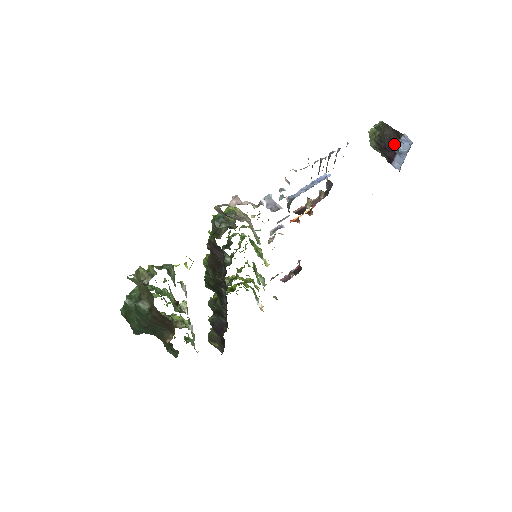
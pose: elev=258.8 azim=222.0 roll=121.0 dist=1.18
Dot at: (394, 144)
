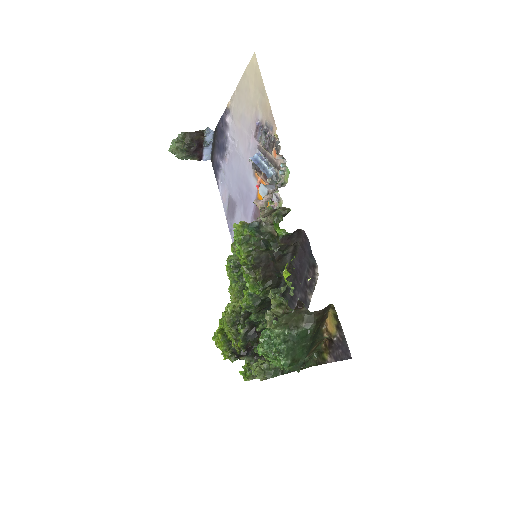
Dot at: (200, 142)
